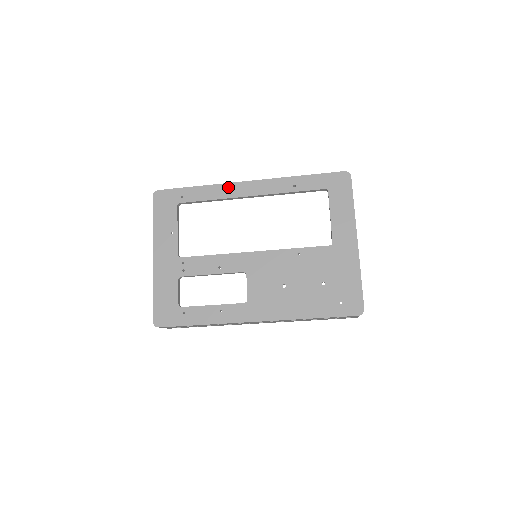
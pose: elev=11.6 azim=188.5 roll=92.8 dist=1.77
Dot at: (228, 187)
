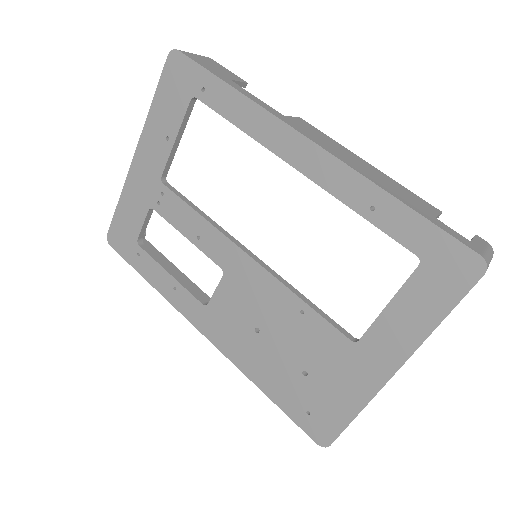
Dot at: (272, 124)
